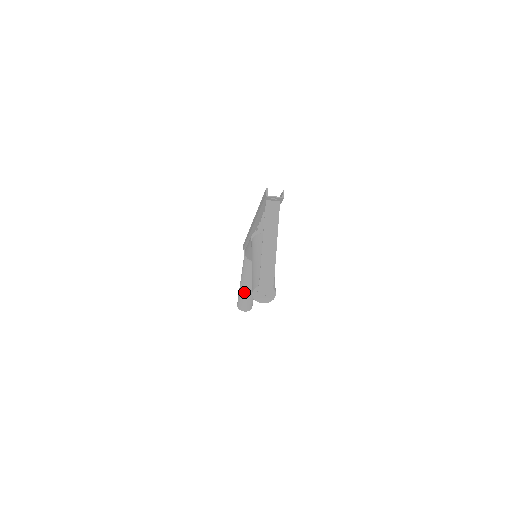
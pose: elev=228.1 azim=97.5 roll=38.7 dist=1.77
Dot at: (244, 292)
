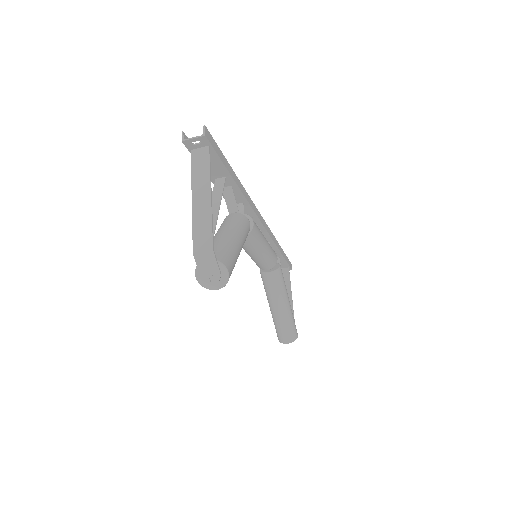
Dot at: (276, 316)
